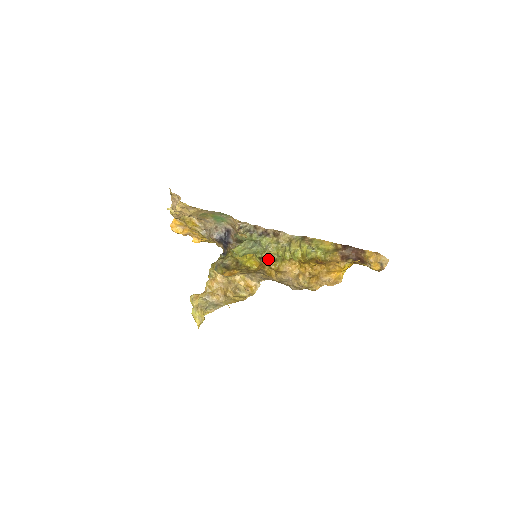
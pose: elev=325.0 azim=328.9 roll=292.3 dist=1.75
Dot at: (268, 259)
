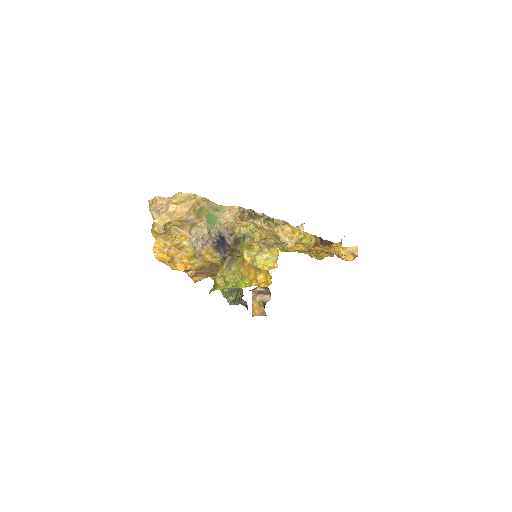
Dot at: occluded
